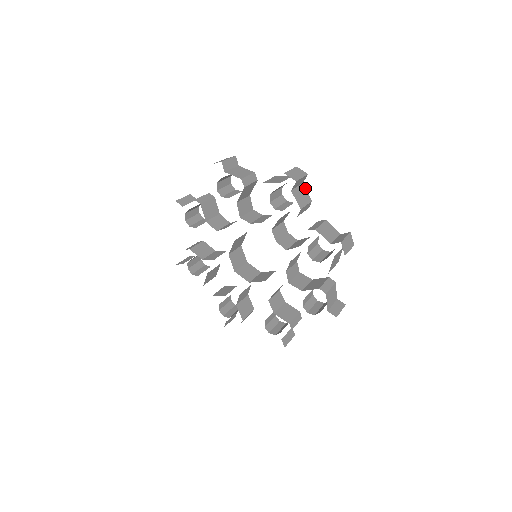
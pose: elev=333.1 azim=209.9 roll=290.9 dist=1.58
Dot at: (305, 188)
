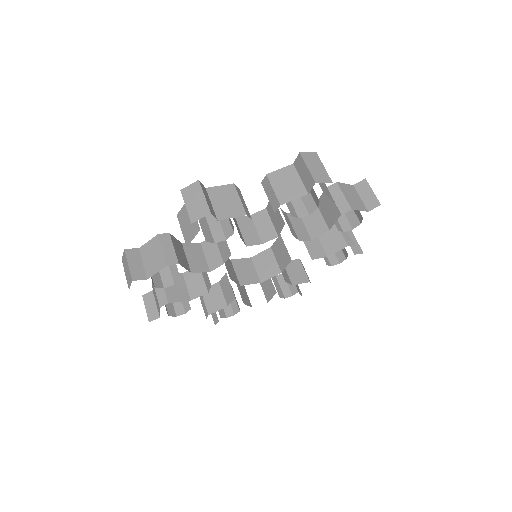
Dot at: (213, 188)
